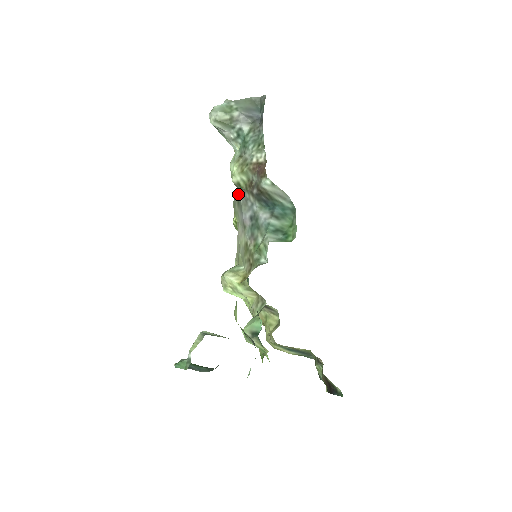
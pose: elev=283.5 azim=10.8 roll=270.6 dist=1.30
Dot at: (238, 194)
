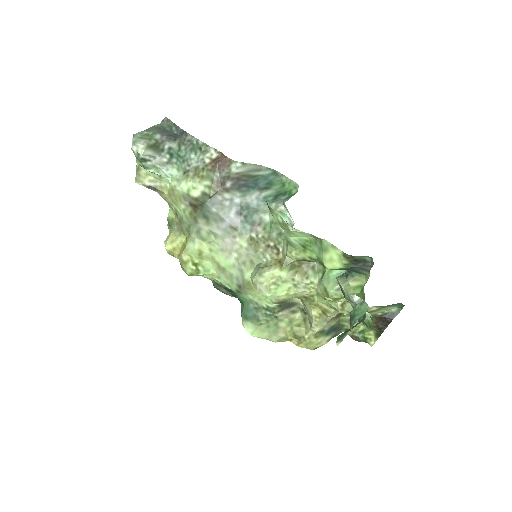
Dot at: (203, 210)
